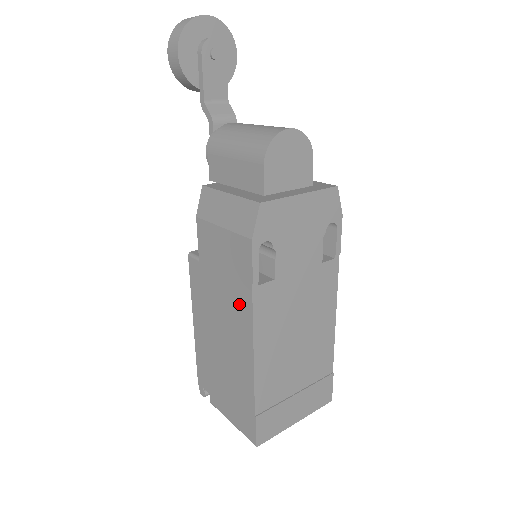
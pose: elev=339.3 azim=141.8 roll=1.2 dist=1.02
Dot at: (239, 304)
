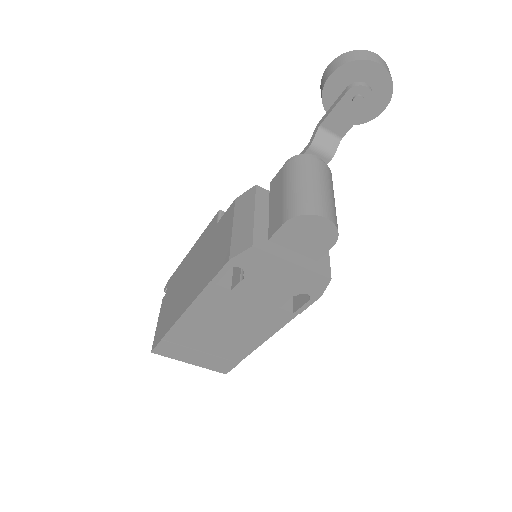
Dot at: (202, 279)
